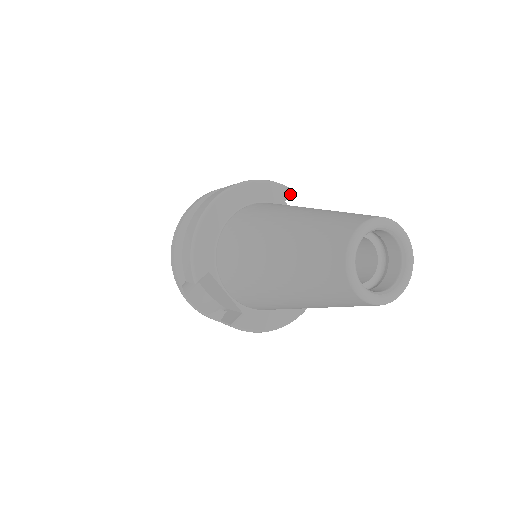
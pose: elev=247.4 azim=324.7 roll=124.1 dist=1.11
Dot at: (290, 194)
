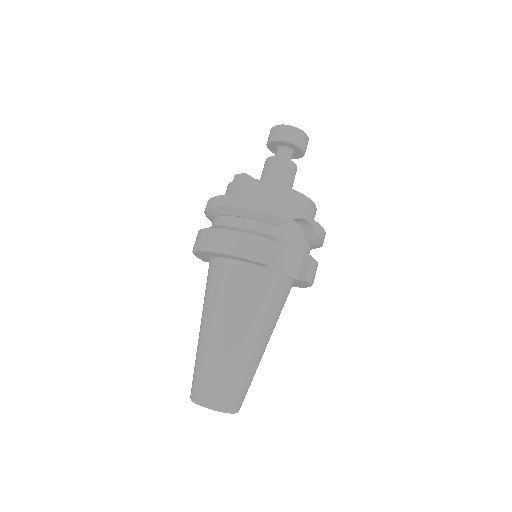
Dot at: occluded
